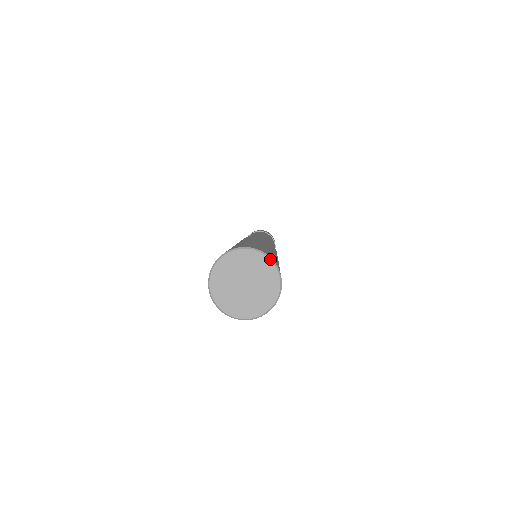
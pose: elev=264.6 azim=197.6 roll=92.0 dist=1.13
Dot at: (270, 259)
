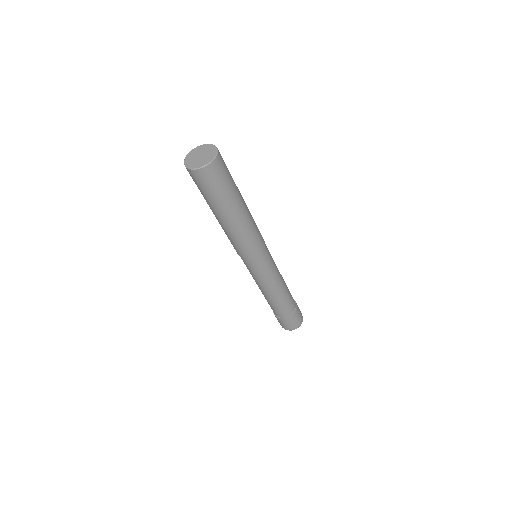
Dot at: (216, 154)
